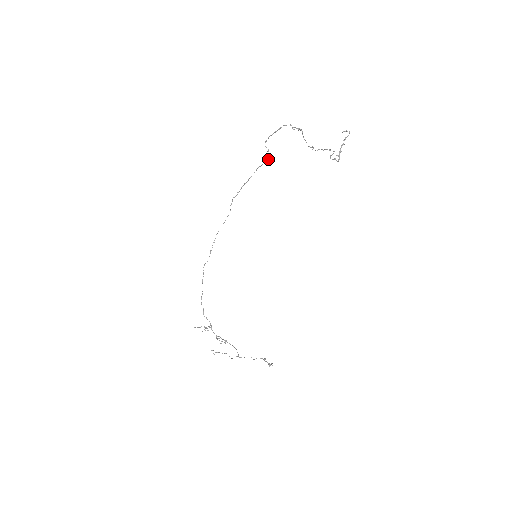
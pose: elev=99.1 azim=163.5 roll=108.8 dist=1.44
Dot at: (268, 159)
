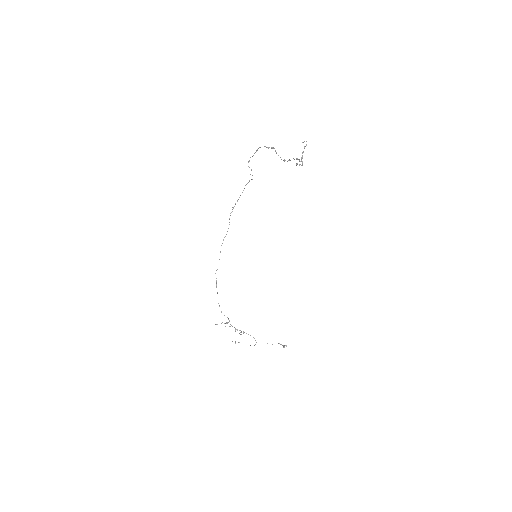
Dot at: occluded
